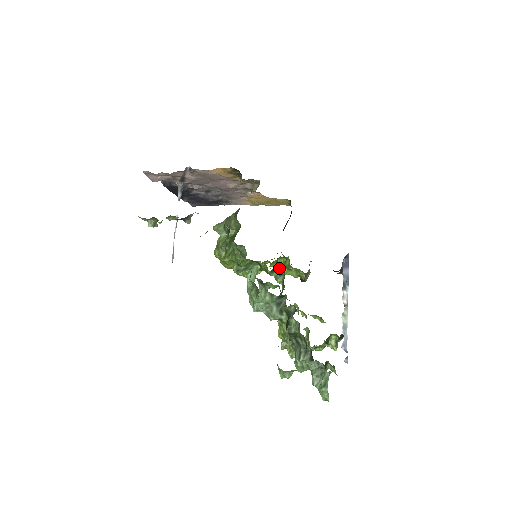
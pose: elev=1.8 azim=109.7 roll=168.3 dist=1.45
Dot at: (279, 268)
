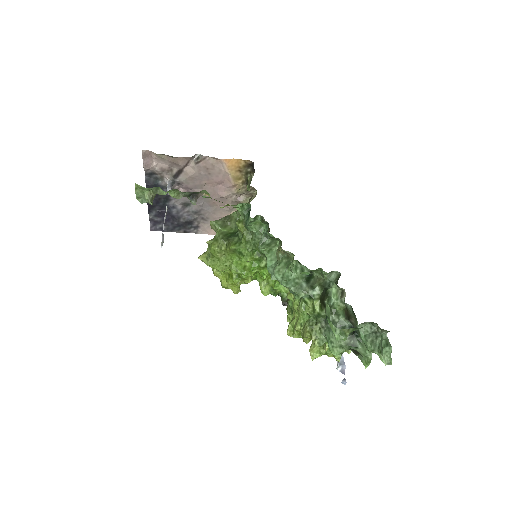
Dot at: occluded
